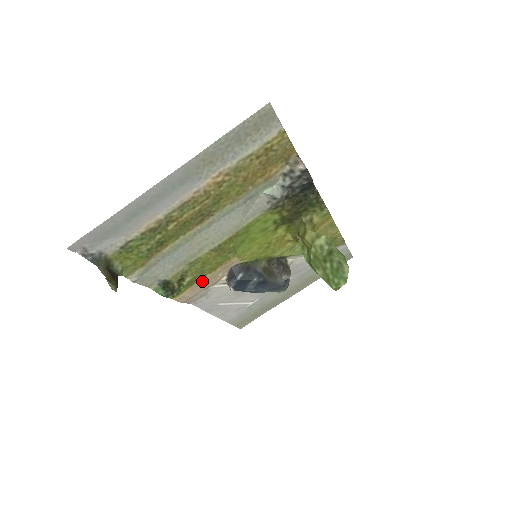
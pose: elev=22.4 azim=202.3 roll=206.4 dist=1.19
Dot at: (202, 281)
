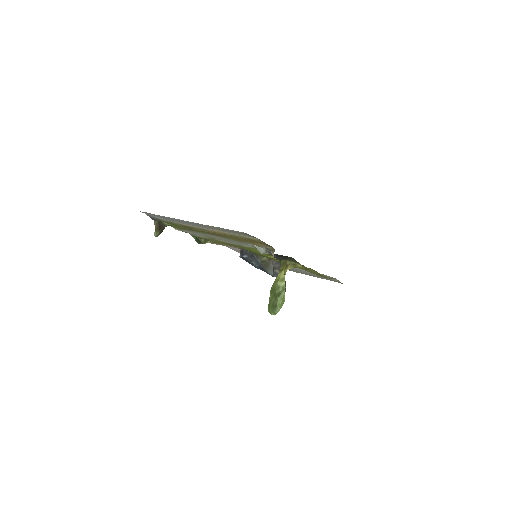
Dot at: (223, 244)
